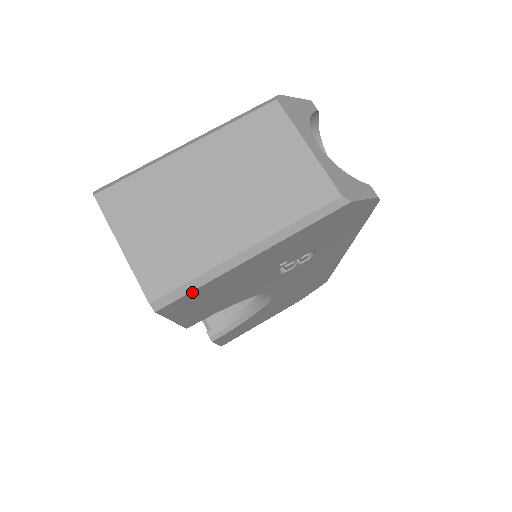
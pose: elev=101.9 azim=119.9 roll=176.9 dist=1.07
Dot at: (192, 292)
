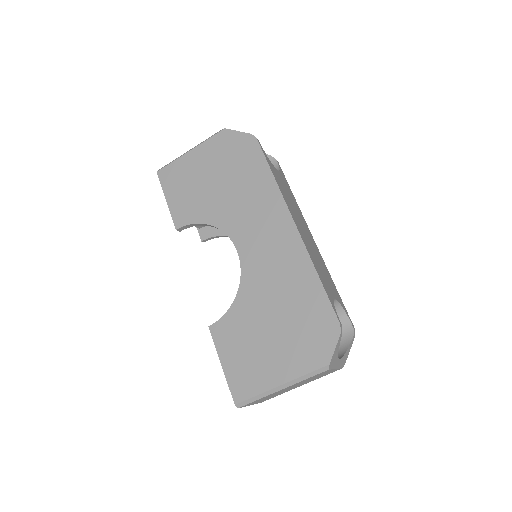
Dot at: occluded
